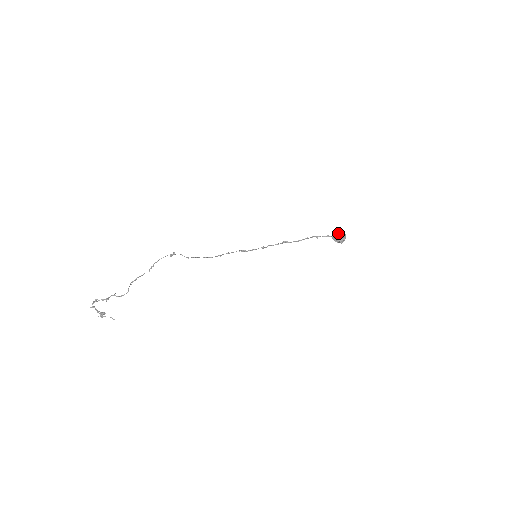
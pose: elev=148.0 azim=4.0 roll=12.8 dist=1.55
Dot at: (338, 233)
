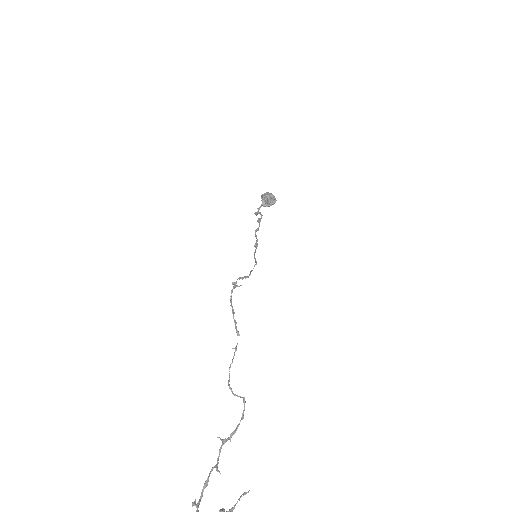
Dot at: (266, 194)
